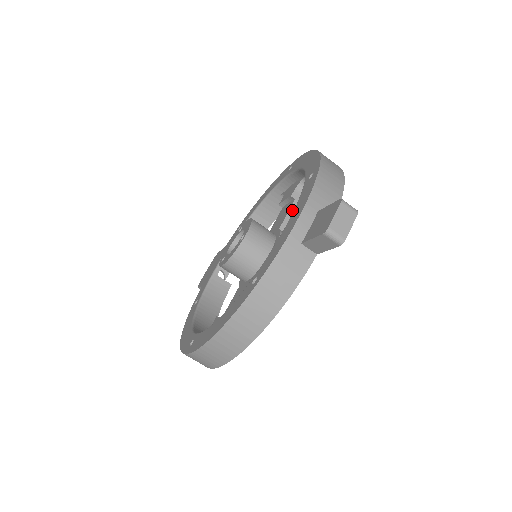
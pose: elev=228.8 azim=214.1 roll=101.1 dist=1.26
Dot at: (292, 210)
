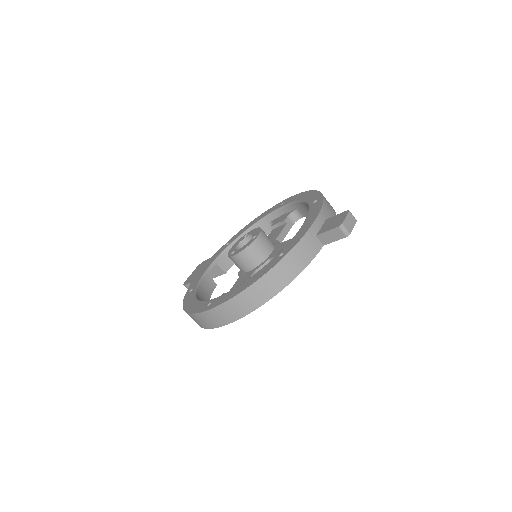
Dot at: (284, 230)
